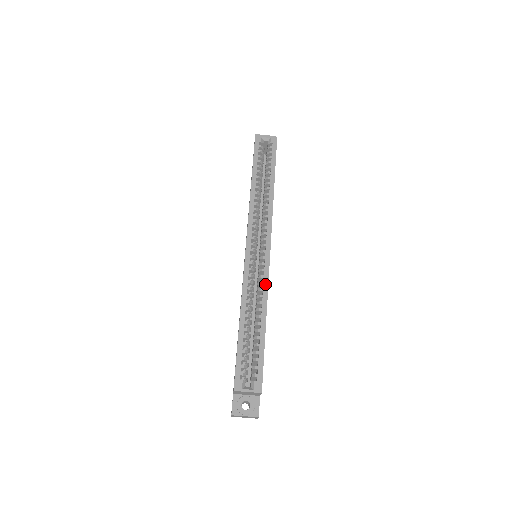
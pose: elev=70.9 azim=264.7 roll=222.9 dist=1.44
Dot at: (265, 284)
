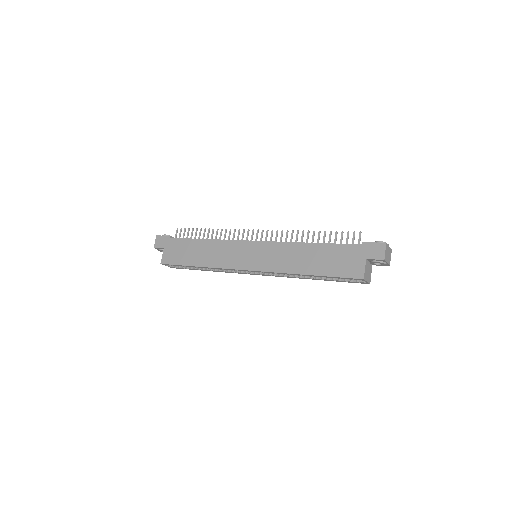
Dot at: occluded
